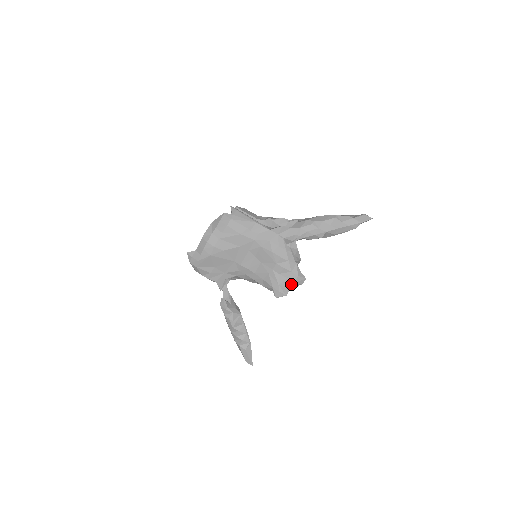
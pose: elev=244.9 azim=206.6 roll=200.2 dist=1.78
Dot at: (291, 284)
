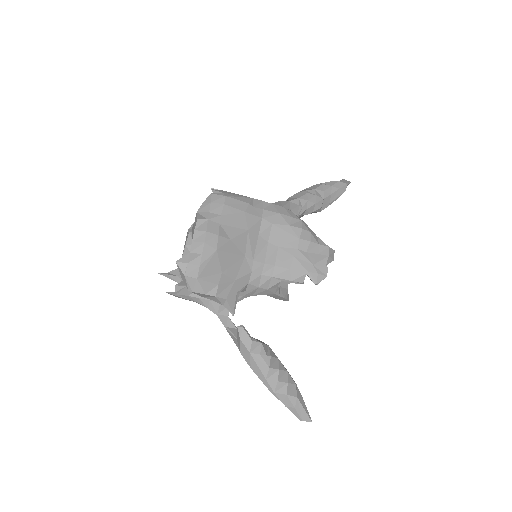
Dot at: (326, 259)
